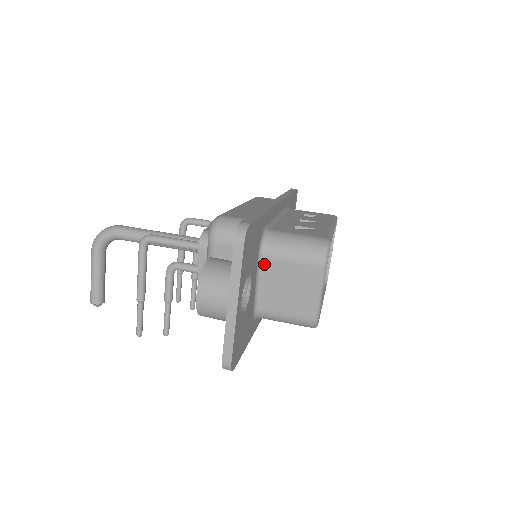
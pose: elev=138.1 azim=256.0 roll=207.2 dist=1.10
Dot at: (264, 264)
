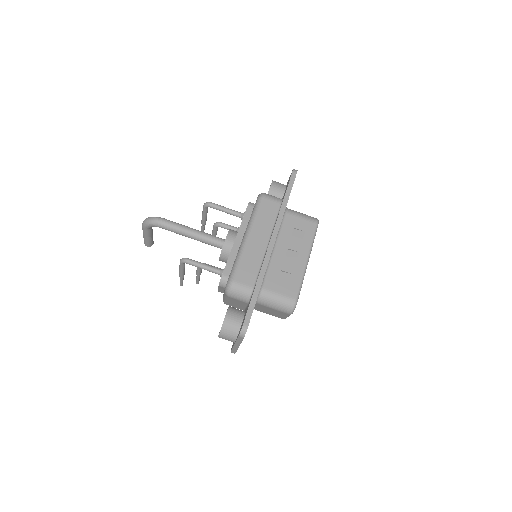
Dot at: (257, 304)
